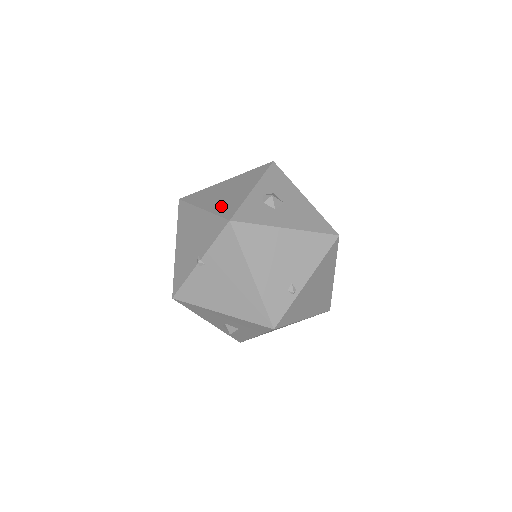
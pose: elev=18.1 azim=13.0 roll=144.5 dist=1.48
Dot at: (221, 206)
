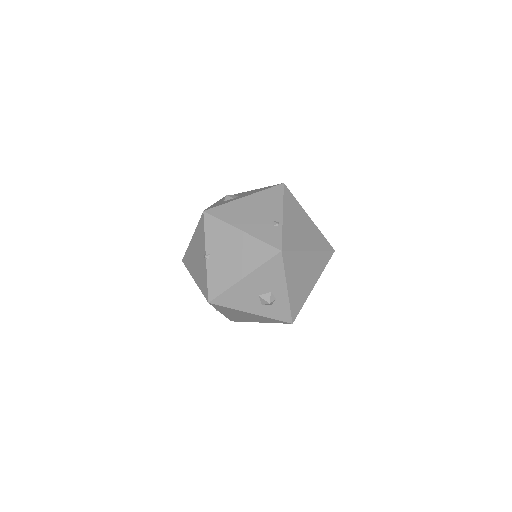
Dot at: occluded
